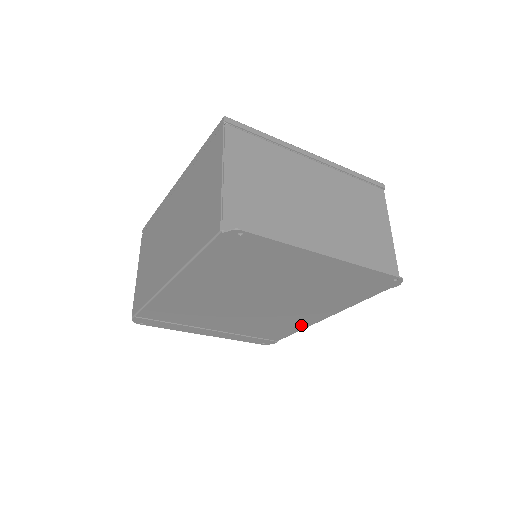
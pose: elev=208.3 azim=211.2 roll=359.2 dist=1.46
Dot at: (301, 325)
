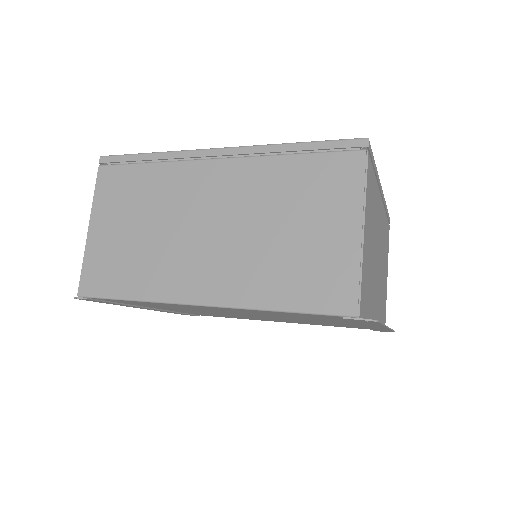
Dot at: occluded
